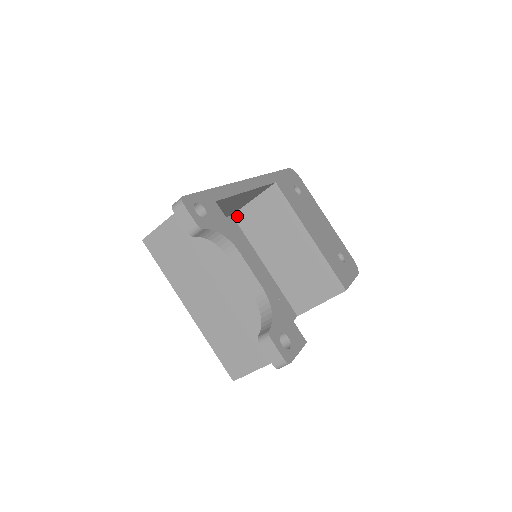
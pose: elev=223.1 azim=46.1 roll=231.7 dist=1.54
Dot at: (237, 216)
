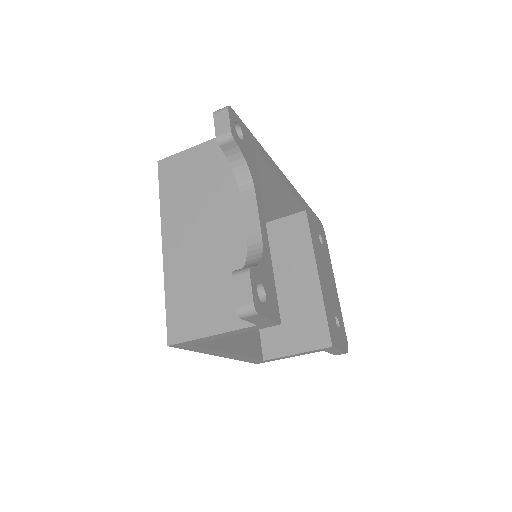
Dot at: occluded
